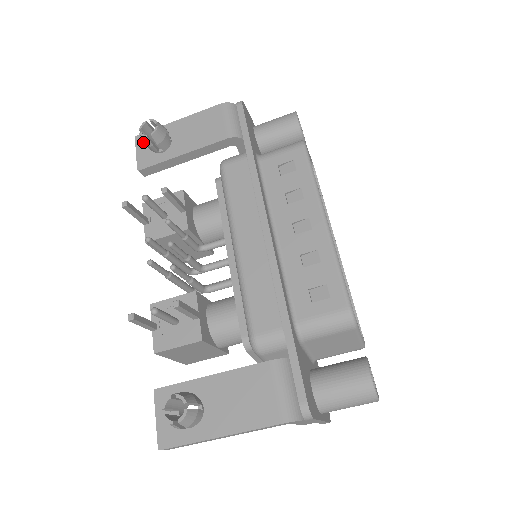
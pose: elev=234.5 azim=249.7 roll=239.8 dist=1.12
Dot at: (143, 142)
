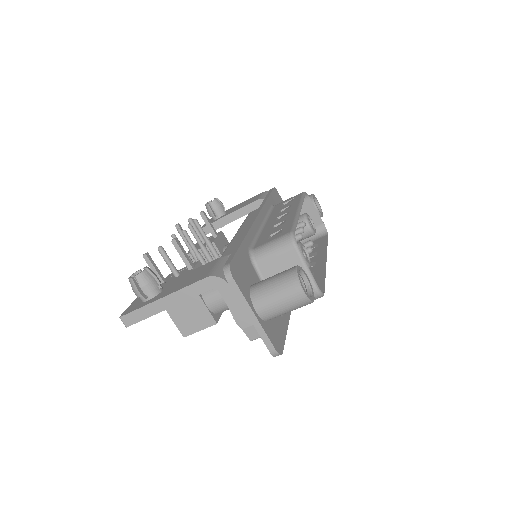
Dot at: (210, 220)
